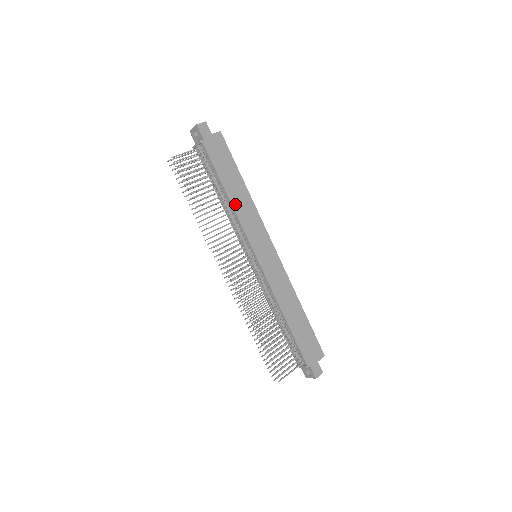
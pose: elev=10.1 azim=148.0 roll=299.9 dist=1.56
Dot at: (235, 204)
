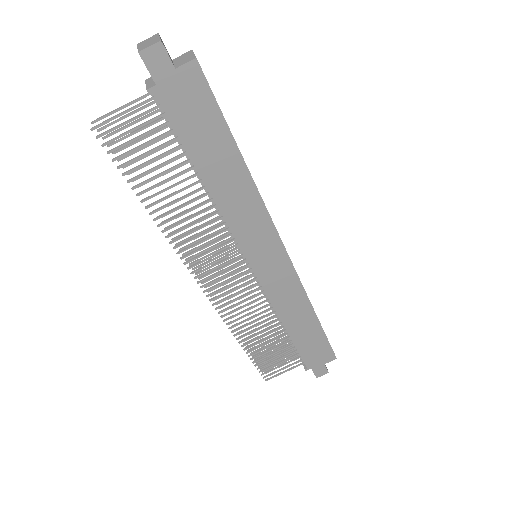
Dot at: (220, 197)
